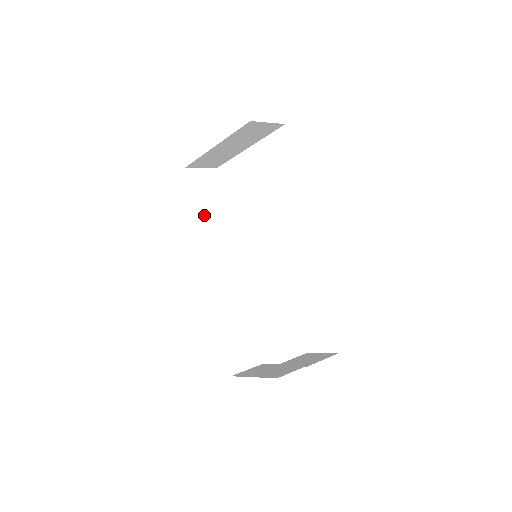
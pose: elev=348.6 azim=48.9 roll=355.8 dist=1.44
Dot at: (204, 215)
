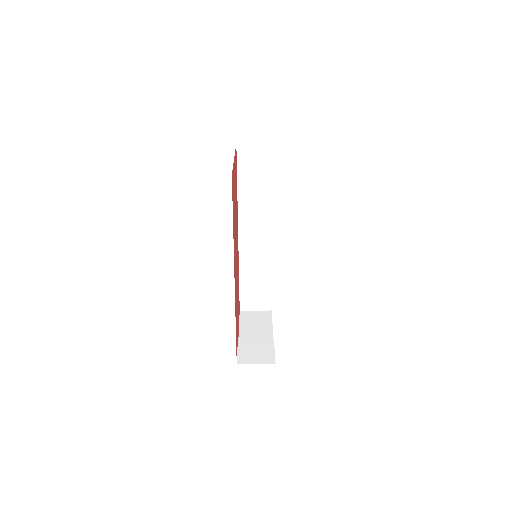
Dot at: (247, 189)
